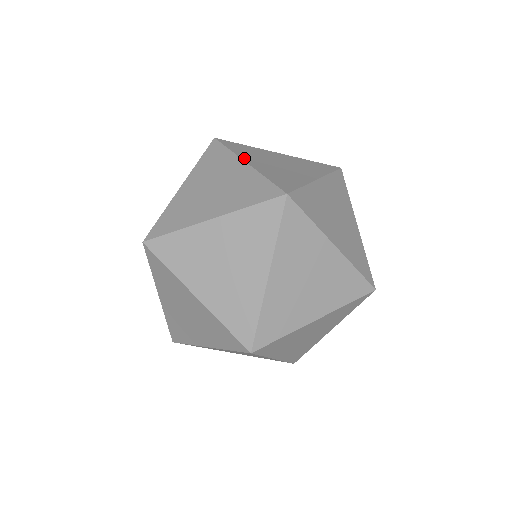
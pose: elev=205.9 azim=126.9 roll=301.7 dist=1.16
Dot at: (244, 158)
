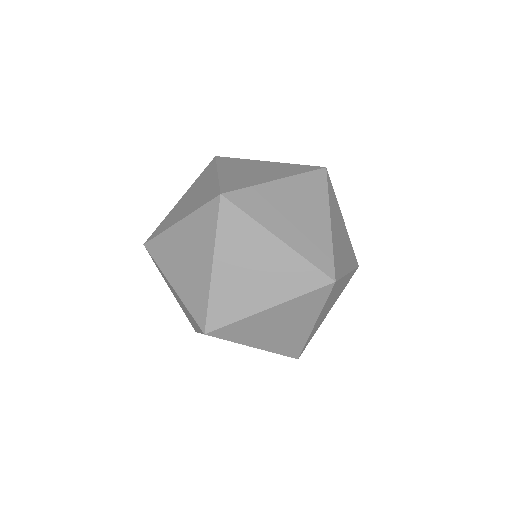
Dot at: occluded
